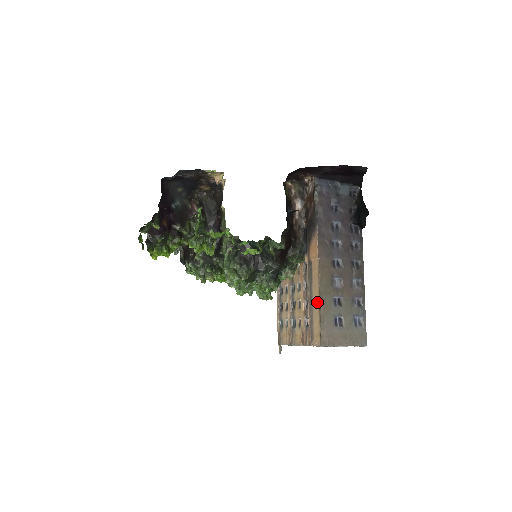
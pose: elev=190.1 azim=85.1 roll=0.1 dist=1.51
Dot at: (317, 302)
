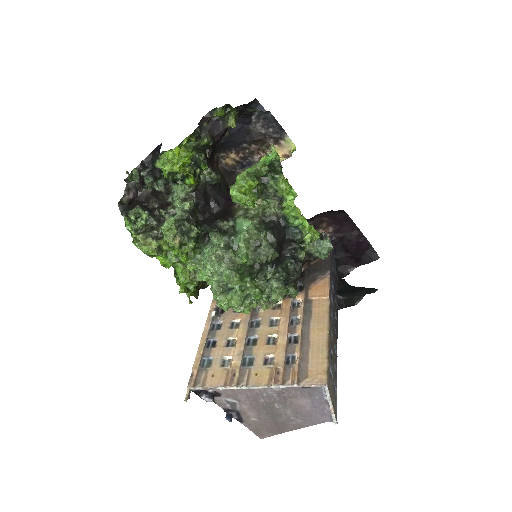
Dot at: (323, 337)
